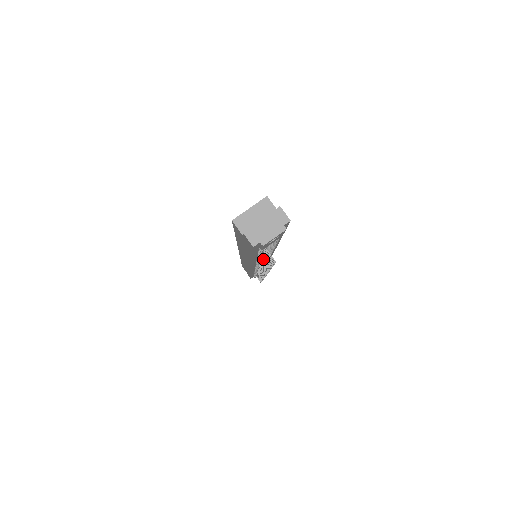
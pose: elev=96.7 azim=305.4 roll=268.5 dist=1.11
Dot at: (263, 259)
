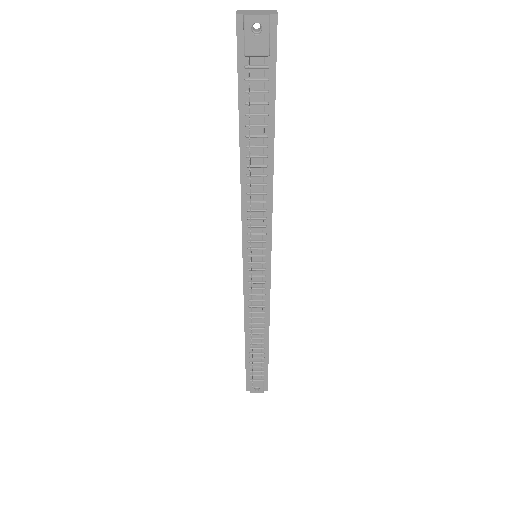
Dot at: (250, 152)
